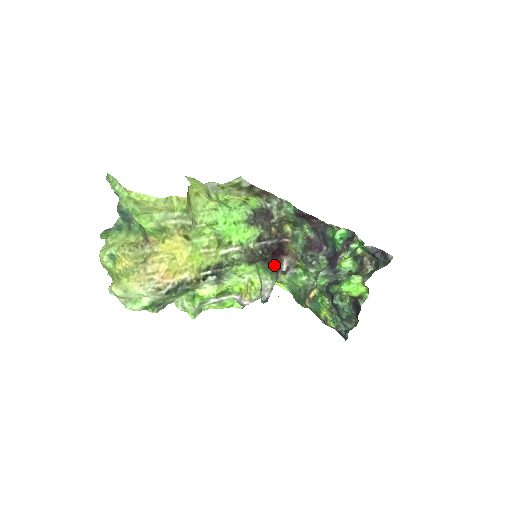
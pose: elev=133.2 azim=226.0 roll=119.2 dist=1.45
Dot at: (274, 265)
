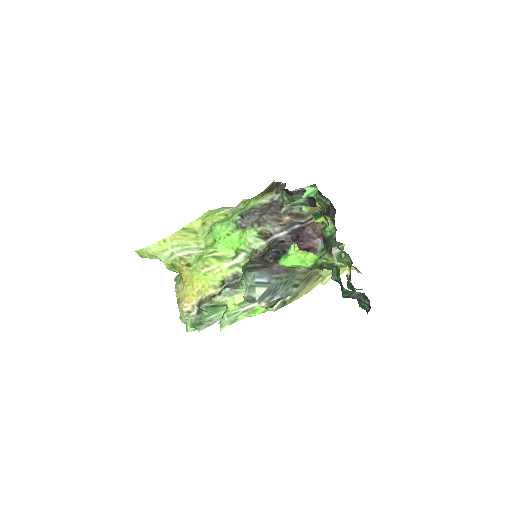
Dot at: occluded
